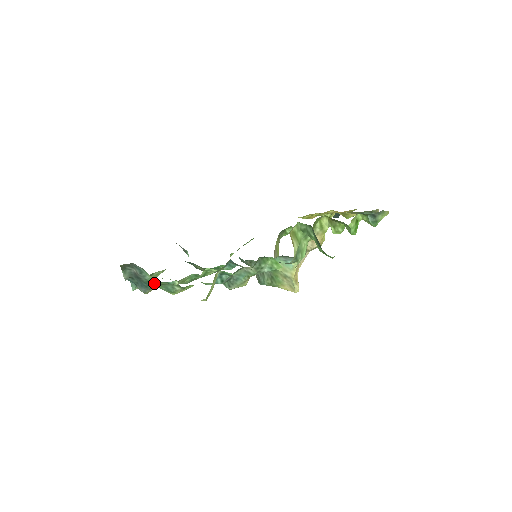
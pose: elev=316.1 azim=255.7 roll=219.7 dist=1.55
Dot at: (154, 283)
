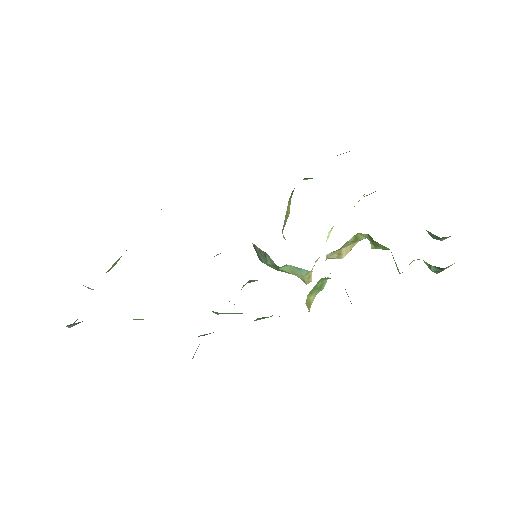
Dot at: occluded
